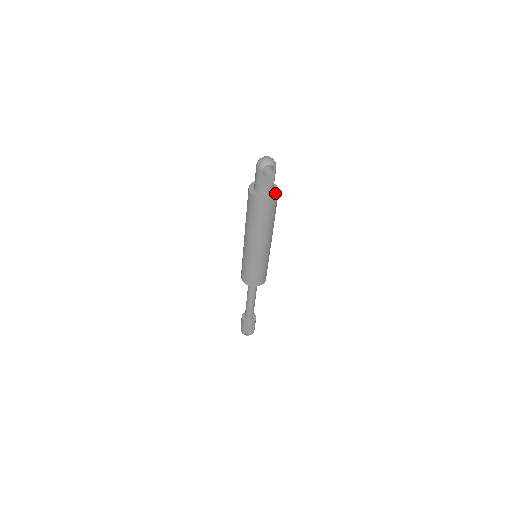
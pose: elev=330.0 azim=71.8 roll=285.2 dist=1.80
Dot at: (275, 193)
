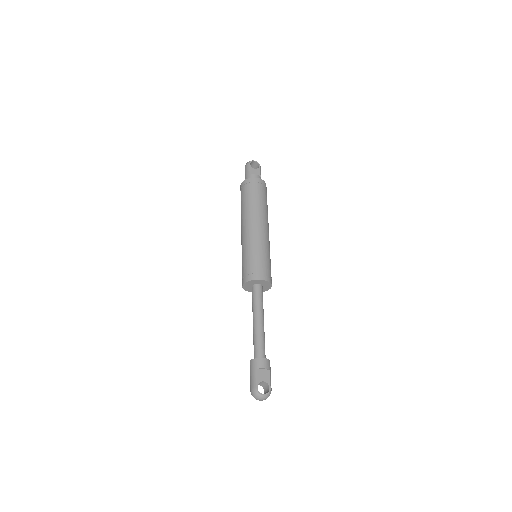
Dot at: occluded
